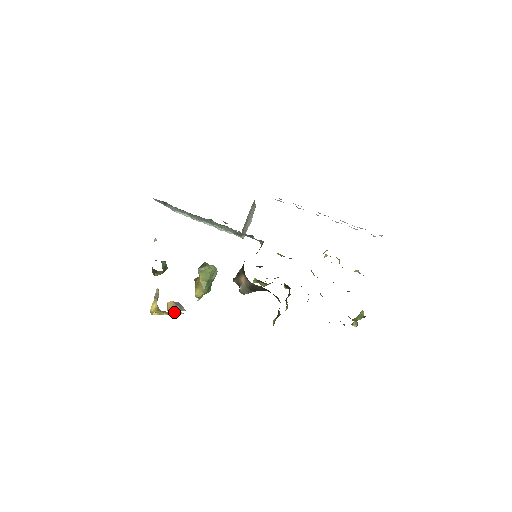
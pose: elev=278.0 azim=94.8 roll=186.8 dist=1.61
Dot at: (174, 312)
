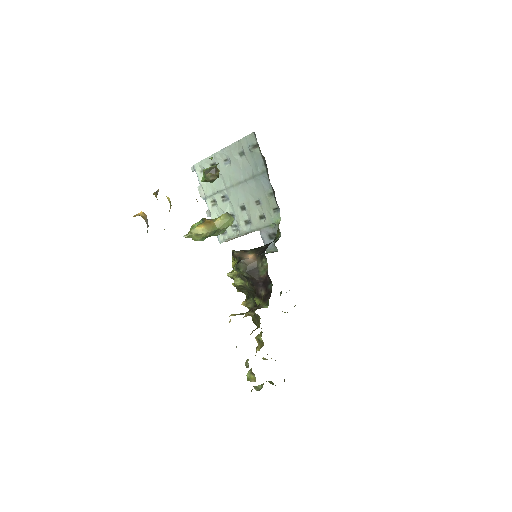
Dot at: occluded
